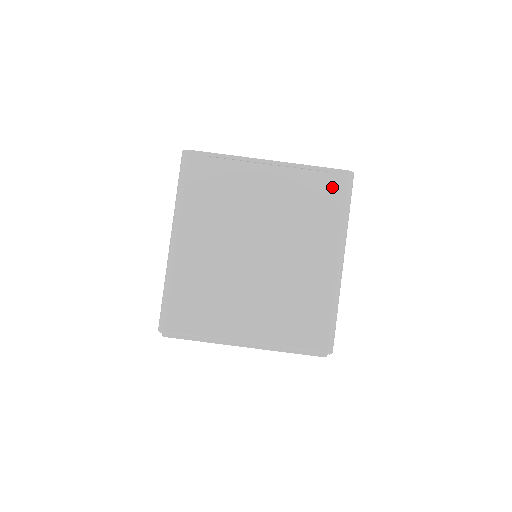
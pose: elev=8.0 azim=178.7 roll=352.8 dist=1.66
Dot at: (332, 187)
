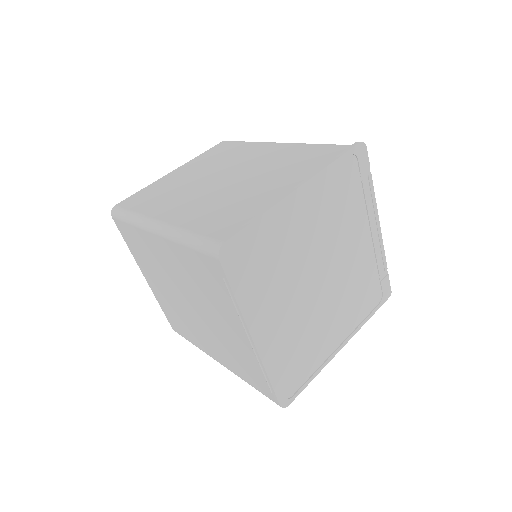
Dot at: (261, 386)
